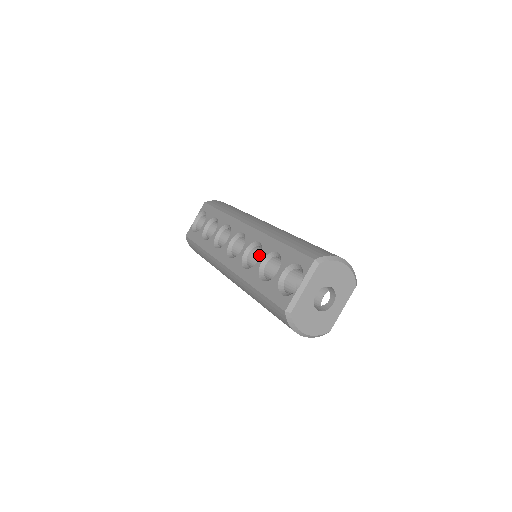
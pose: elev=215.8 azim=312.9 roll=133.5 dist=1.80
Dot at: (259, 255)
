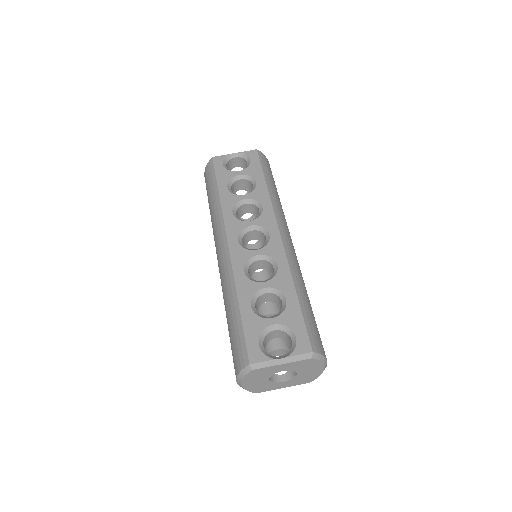
Dot at: (263, 267)
